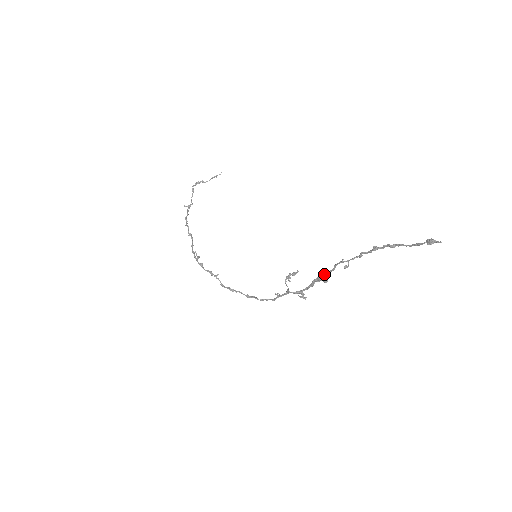
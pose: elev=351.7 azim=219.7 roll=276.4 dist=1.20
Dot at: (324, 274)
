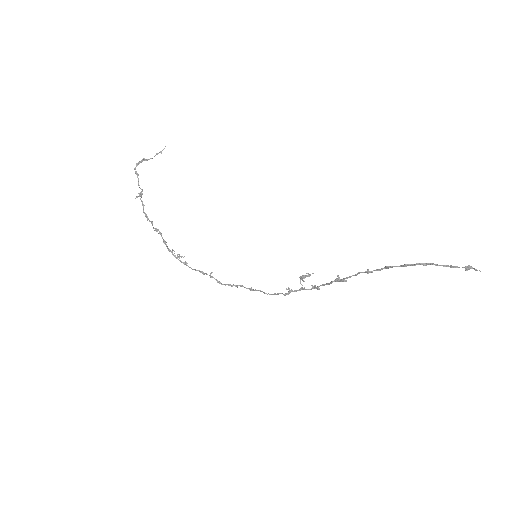
Dot at: (345, 278)
